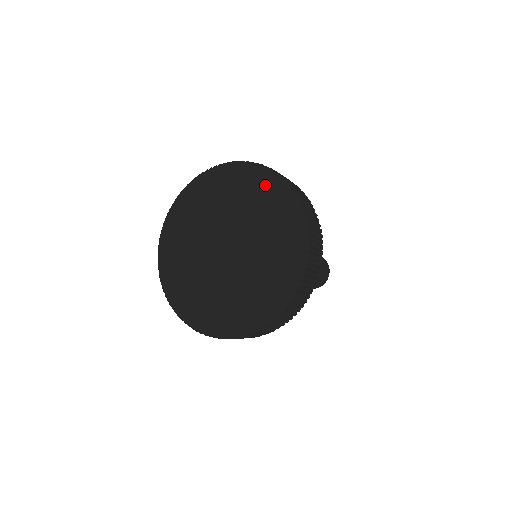
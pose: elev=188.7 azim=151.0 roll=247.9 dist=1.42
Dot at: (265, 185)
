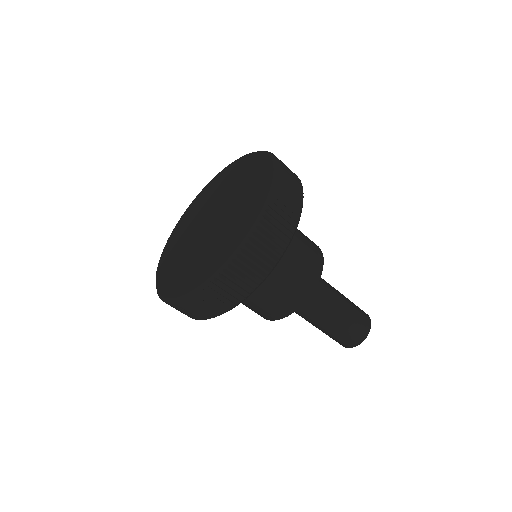
Dot at: (222, 176)
